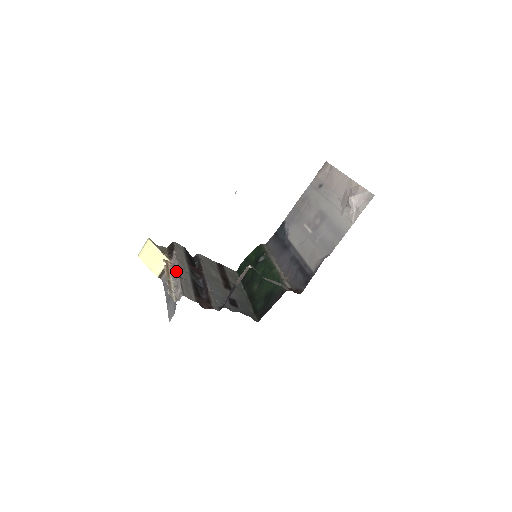
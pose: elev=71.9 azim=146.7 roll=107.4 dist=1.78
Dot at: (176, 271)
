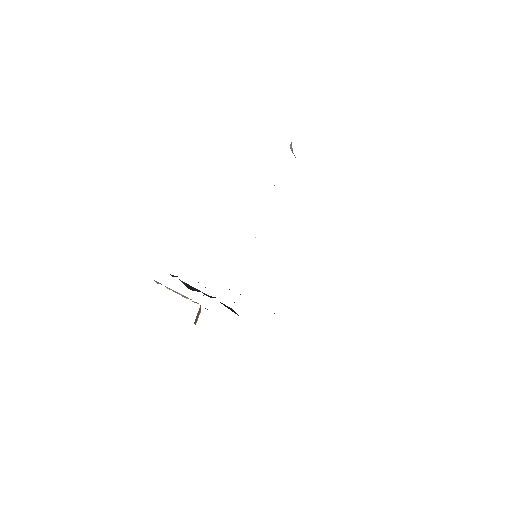
Dot at: occluded
